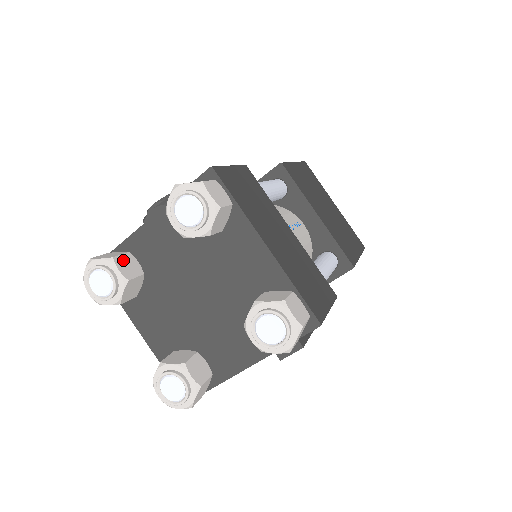
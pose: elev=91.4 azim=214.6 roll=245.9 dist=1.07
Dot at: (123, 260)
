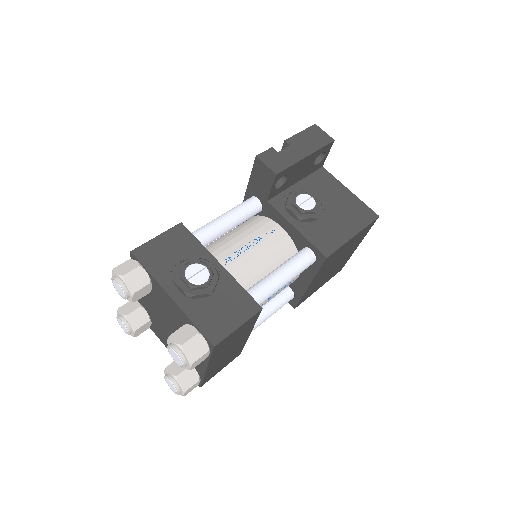
Dot at: (141, 291)
